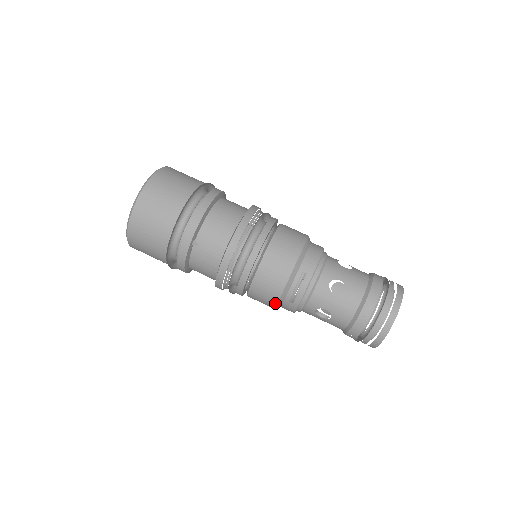
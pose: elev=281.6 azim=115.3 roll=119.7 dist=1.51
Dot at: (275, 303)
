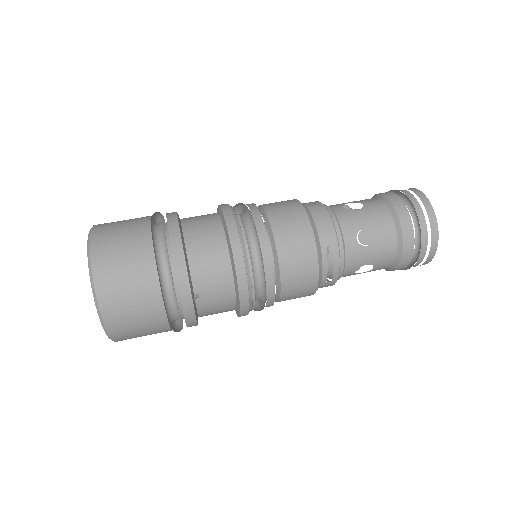
Dot at: (313, 293)
